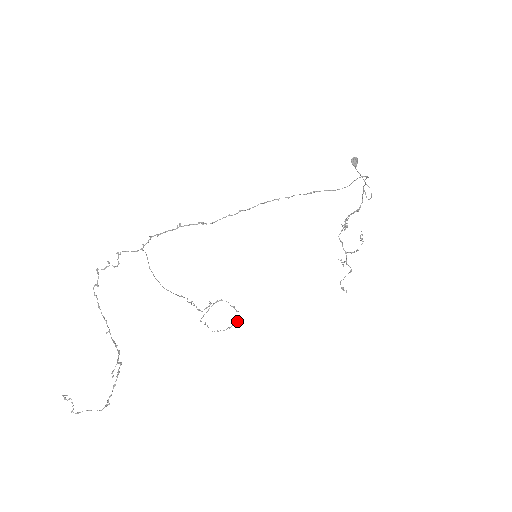
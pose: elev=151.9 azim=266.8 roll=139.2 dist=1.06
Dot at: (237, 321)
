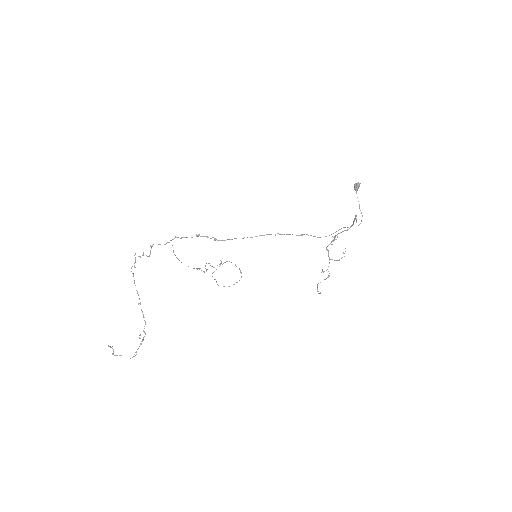
Dot at: occluded
